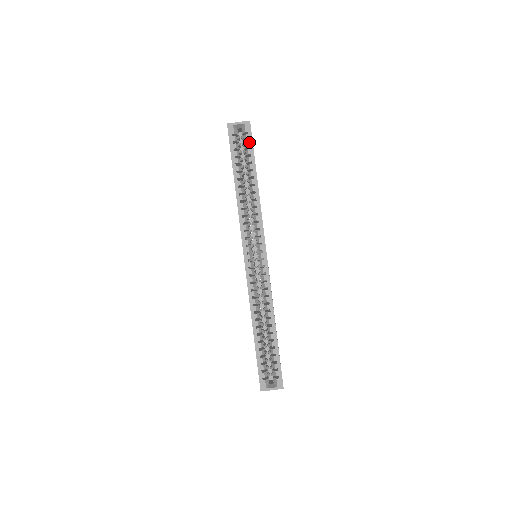
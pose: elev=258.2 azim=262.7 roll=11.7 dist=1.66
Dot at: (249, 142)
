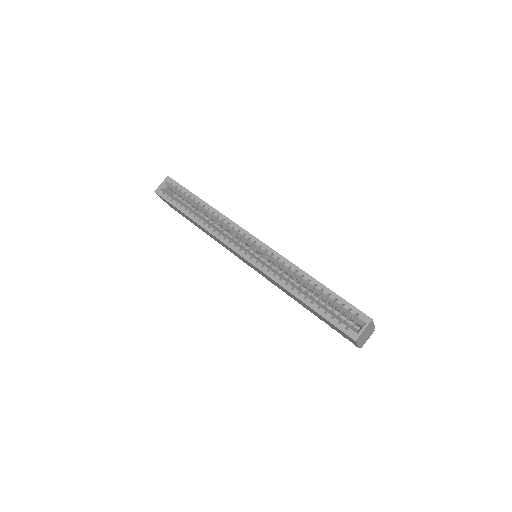
Dot at: (178, 187)
